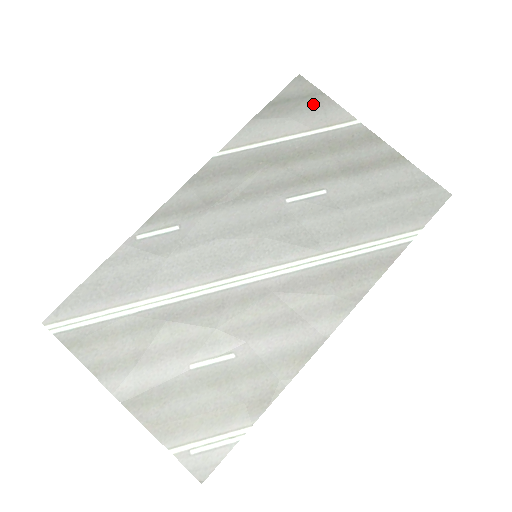
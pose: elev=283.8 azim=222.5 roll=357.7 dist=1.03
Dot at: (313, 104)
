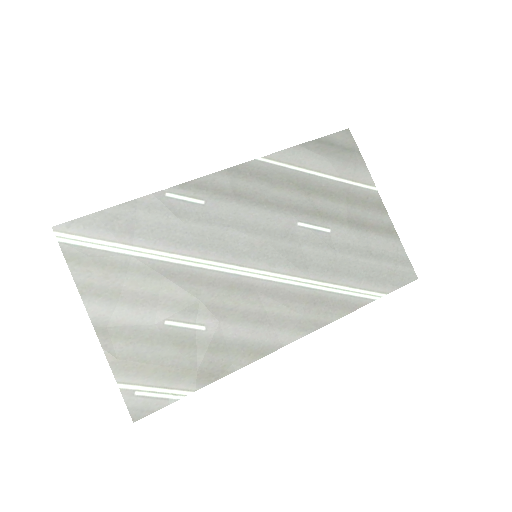
Dot at: (349, 158)
